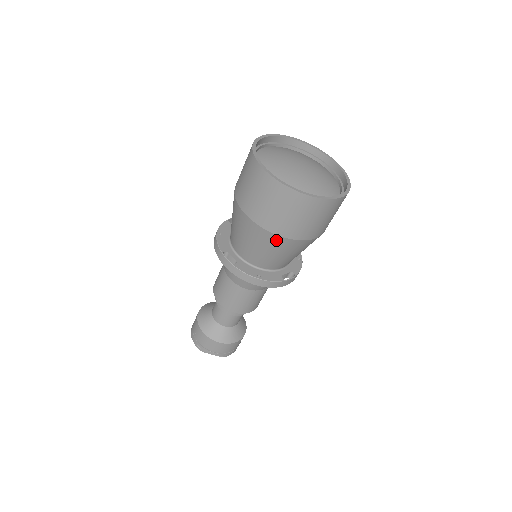
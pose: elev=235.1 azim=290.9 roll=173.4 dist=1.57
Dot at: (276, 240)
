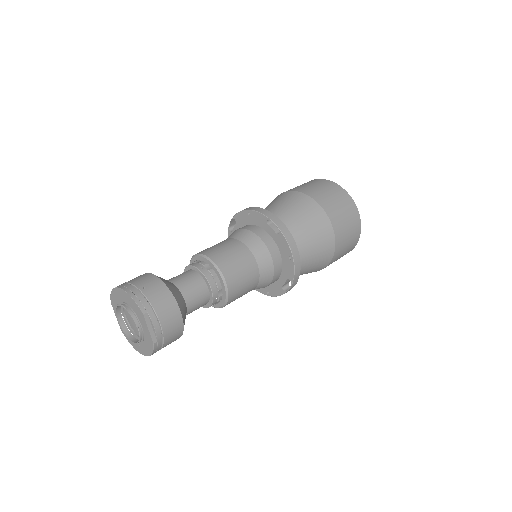
Dot at: (328, 234)
